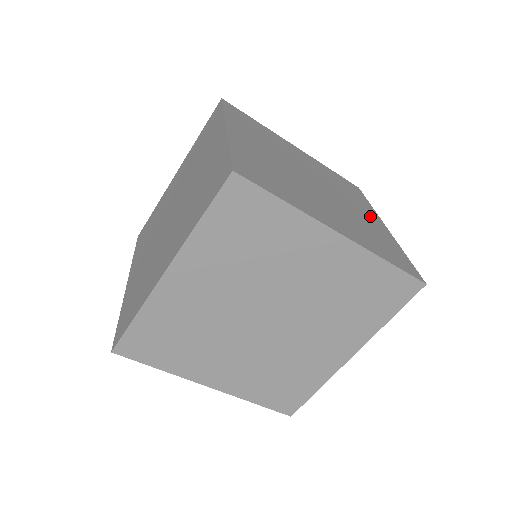
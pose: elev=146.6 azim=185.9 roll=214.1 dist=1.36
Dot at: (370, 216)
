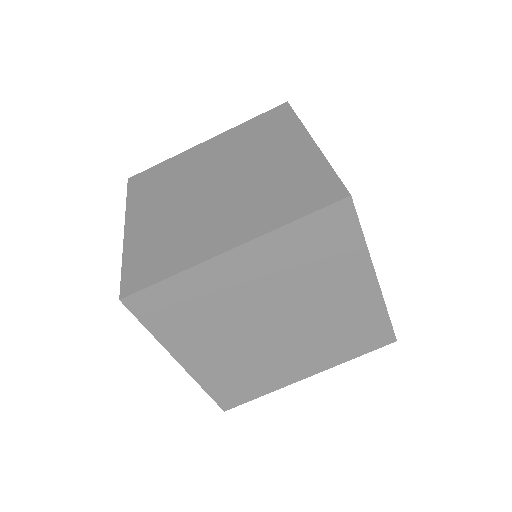
Dot at: (290, 149)
